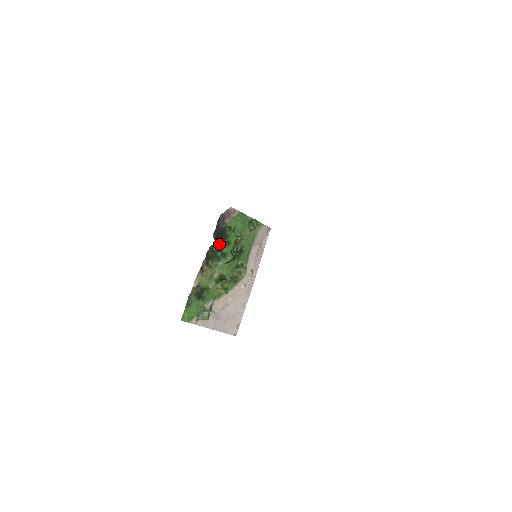
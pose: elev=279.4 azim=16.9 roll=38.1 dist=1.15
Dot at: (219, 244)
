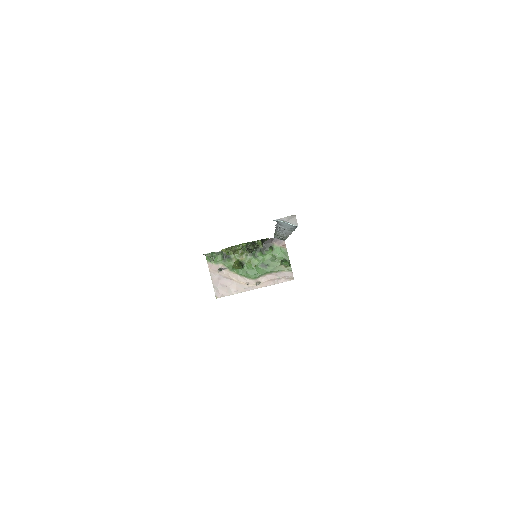
Dot at: (259, 248)
